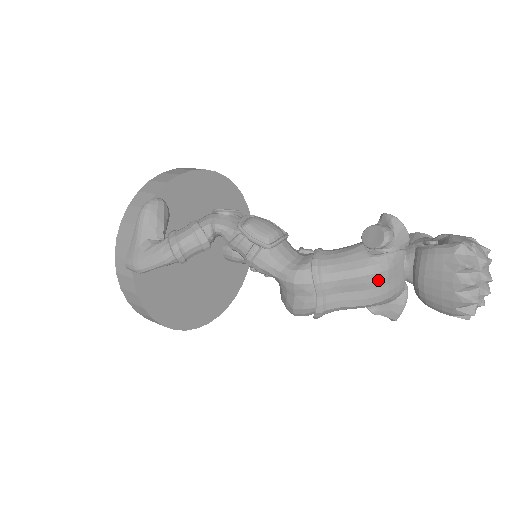
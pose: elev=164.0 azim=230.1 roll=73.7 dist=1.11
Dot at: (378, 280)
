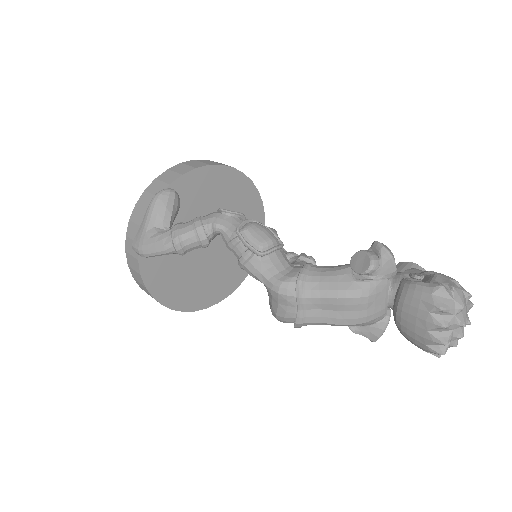
Dot at: (358, 304)
